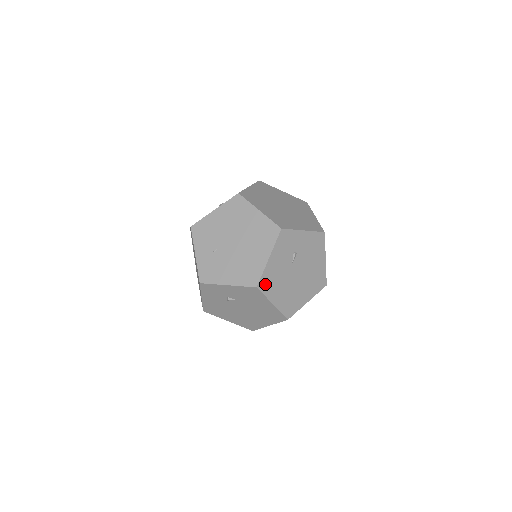
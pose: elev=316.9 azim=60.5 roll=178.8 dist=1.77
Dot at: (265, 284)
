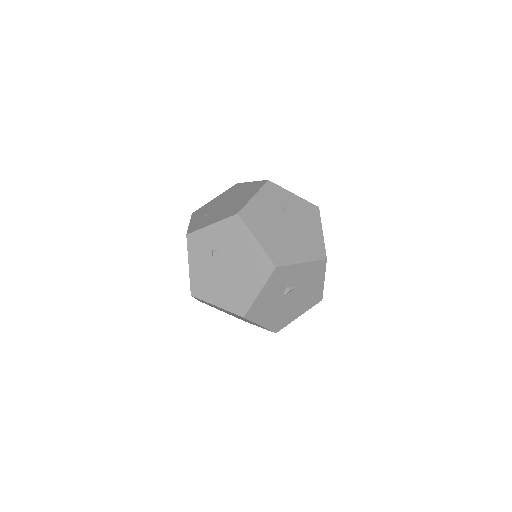
Dot at: (248, 216)
